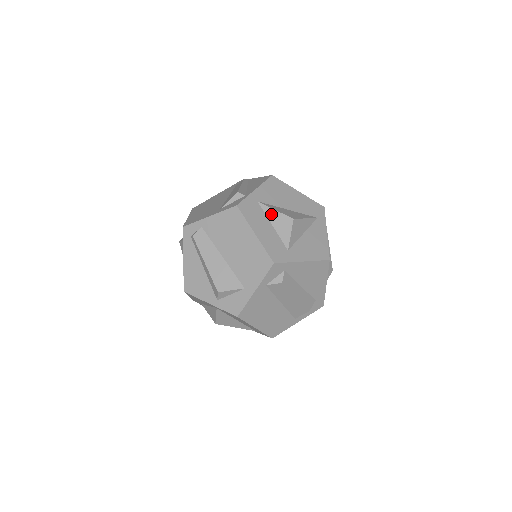
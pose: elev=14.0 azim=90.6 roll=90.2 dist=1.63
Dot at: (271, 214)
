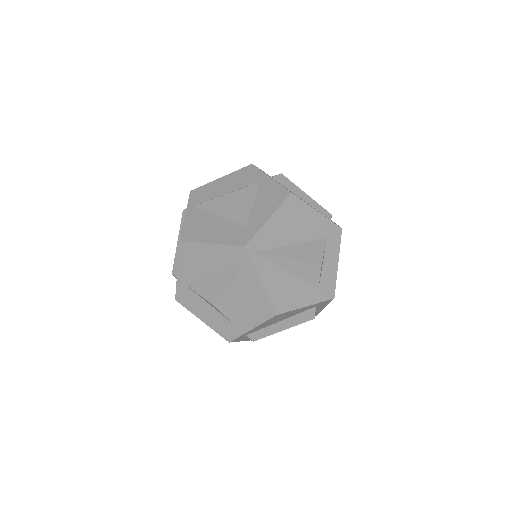
Dot at: (200, 297)
